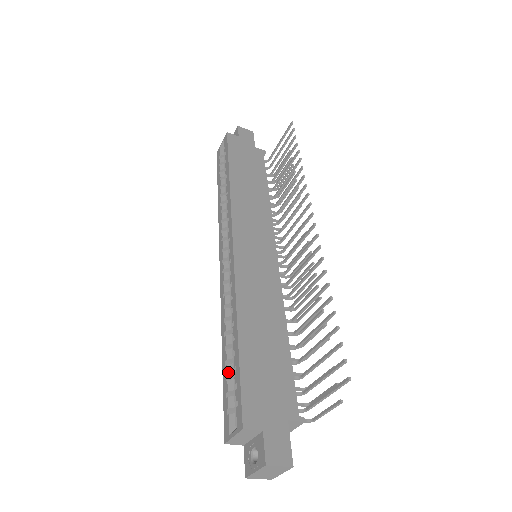
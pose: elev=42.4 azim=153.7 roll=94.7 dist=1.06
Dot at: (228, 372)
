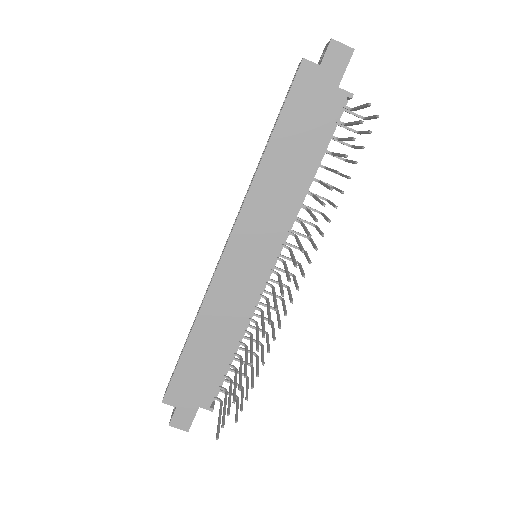
Dot at: occluded
